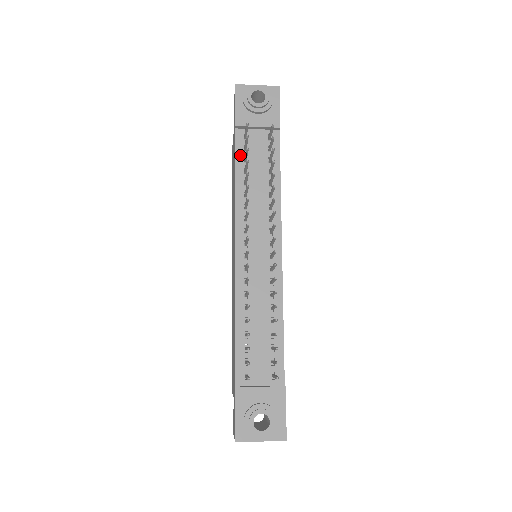
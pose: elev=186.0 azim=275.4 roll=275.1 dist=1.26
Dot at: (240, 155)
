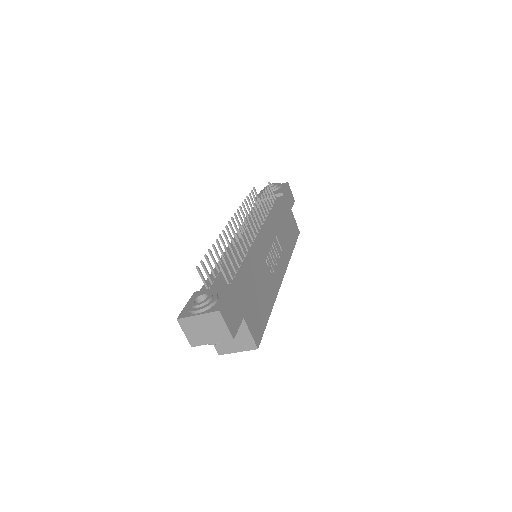
Dot at: (254, 210)
